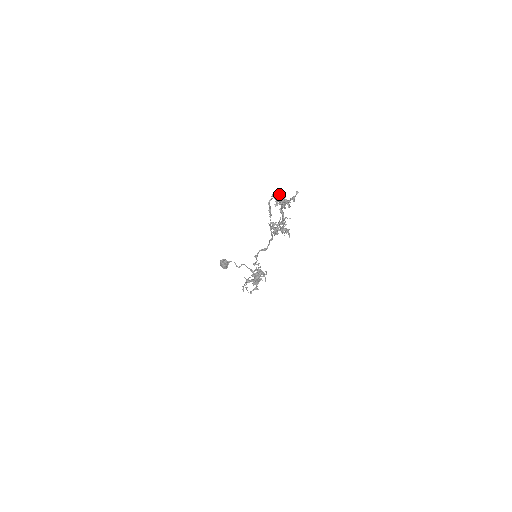
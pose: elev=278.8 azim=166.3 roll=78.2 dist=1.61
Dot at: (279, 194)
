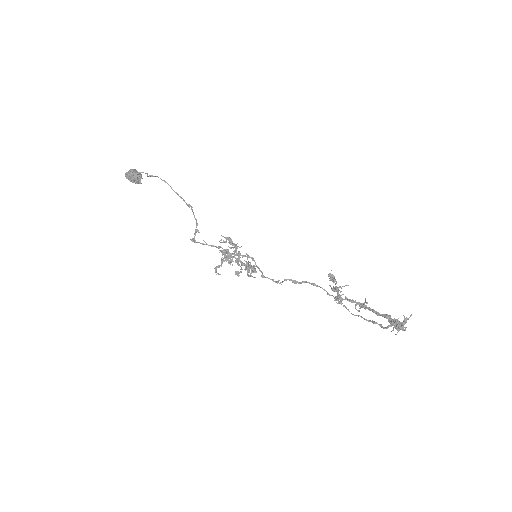
Dot at: (403, 326)
